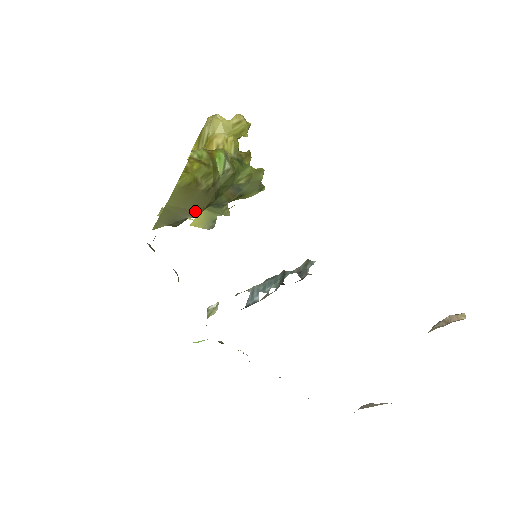
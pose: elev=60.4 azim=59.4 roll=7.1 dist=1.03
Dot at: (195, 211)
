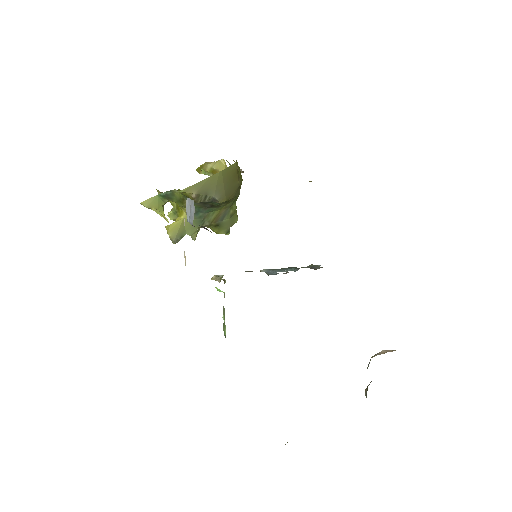
Dot at: (224, 196)
